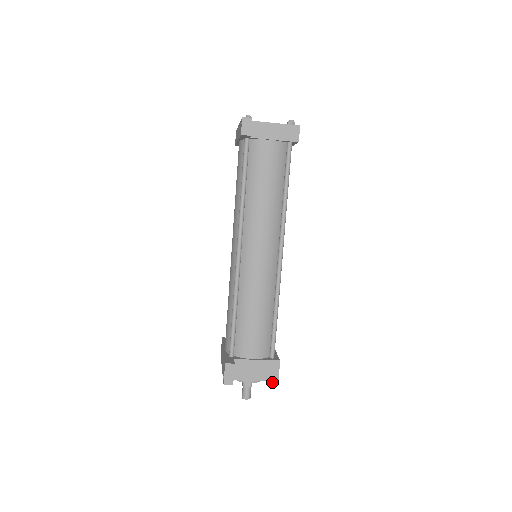
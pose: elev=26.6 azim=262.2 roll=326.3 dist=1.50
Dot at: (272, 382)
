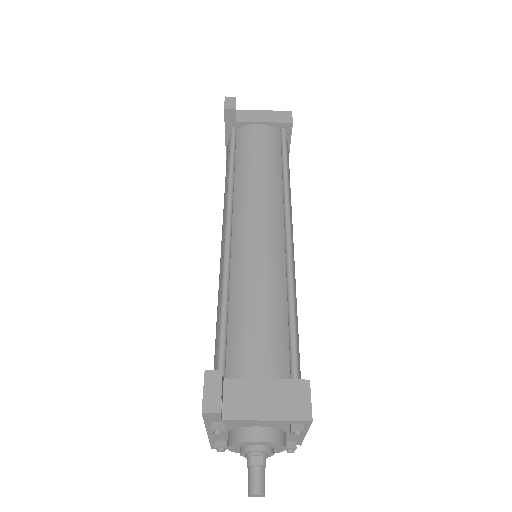
Dot at: (301, 429)
